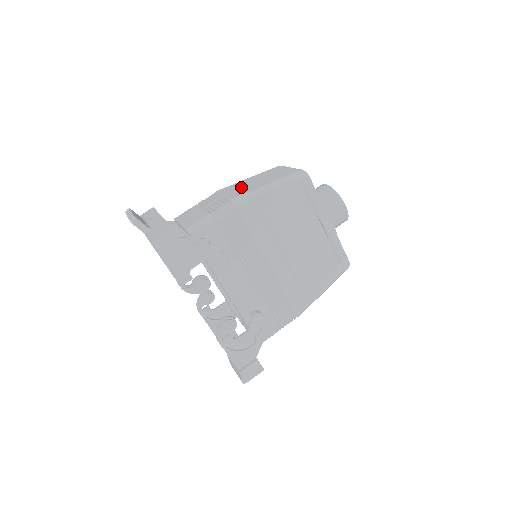
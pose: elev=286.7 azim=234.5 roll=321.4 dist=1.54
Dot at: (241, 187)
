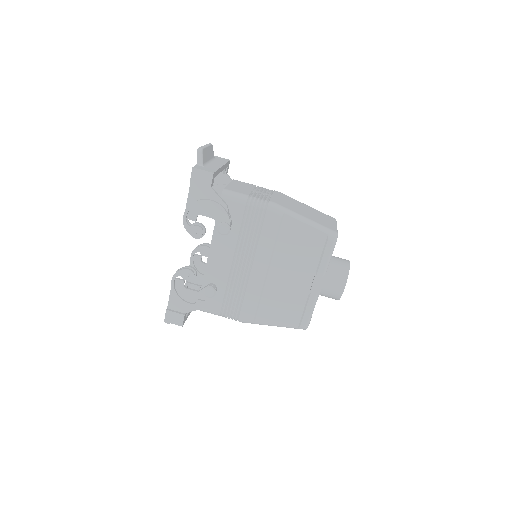
Dot at: (290, 203)
